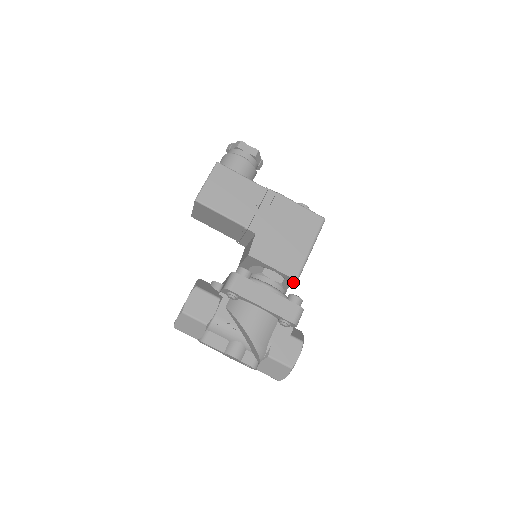
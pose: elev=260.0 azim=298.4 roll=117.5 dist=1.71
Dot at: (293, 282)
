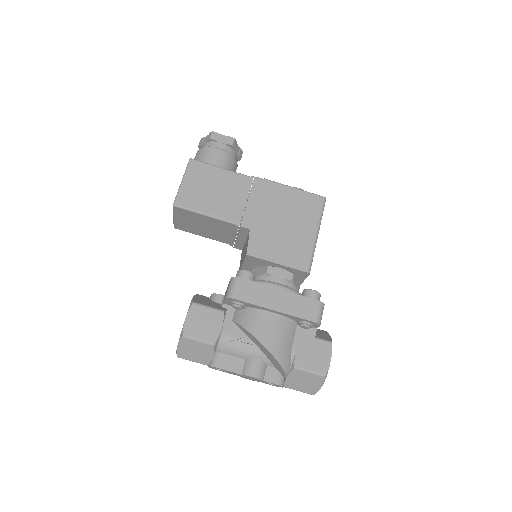
Dot at: (305, 276)
